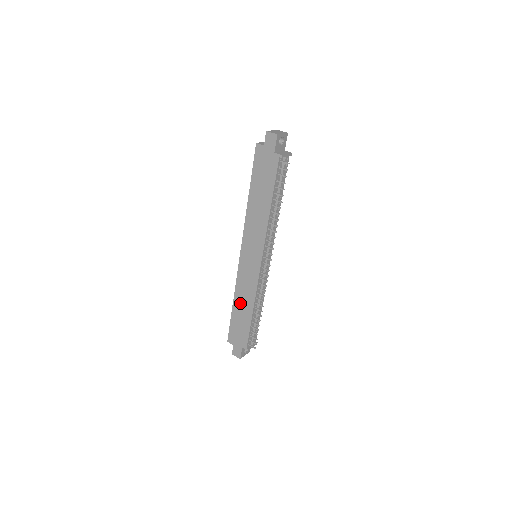
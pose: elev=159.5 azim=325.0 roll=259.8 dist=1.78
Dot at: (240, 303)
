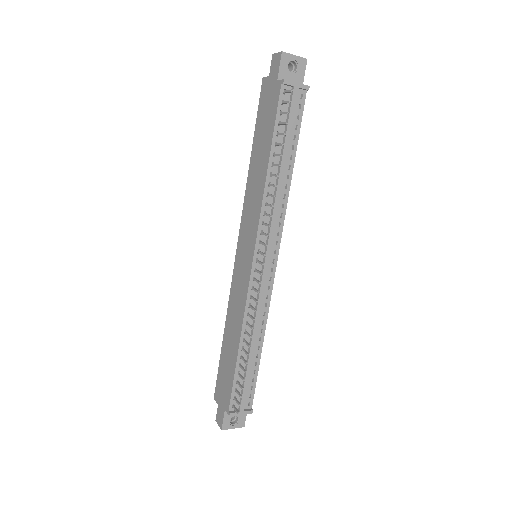
Dot at: (229, 332)
